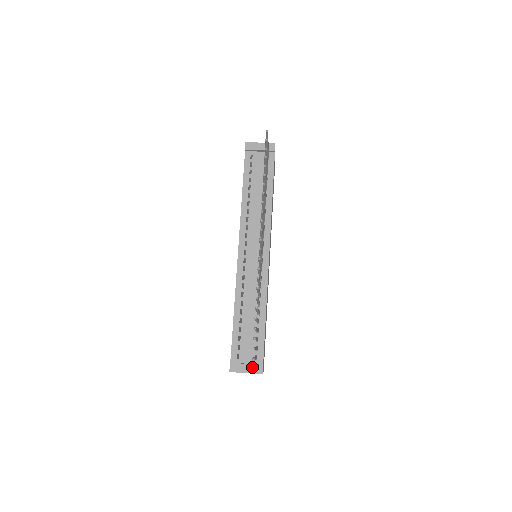
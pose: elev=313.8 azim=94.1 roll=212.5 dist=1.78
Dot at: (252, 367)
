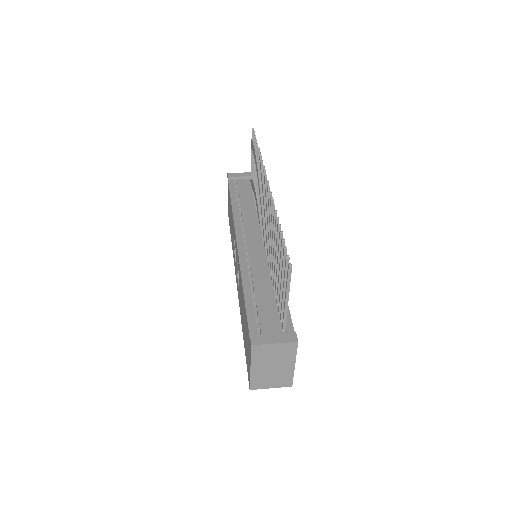
Dot at: (282, 336)
